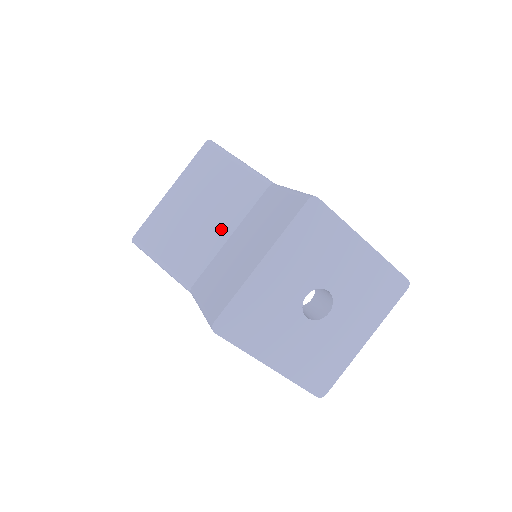
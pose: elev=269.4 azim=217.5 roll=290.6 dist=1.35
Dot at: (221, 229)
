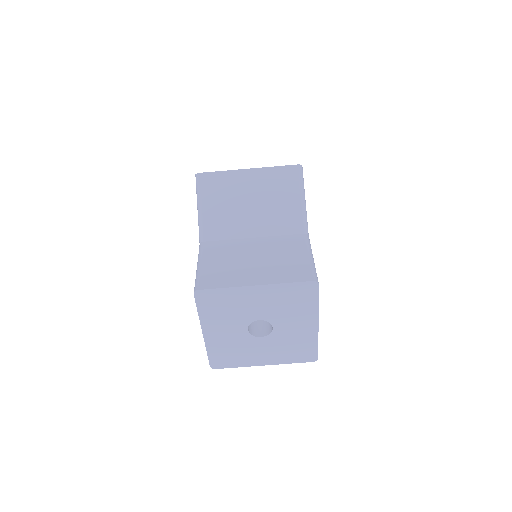
Dot at: (253, 227)
